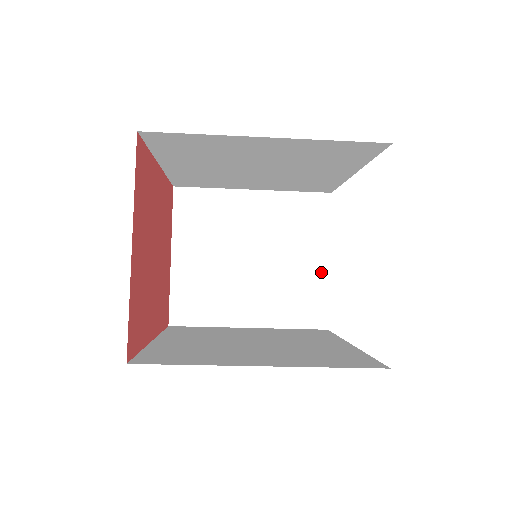
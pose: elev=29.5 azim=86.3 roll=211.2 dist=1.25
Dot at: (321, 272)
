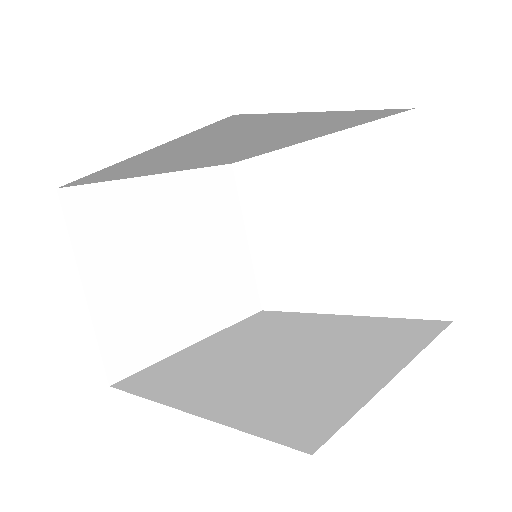
Dot at: (243, 253)
